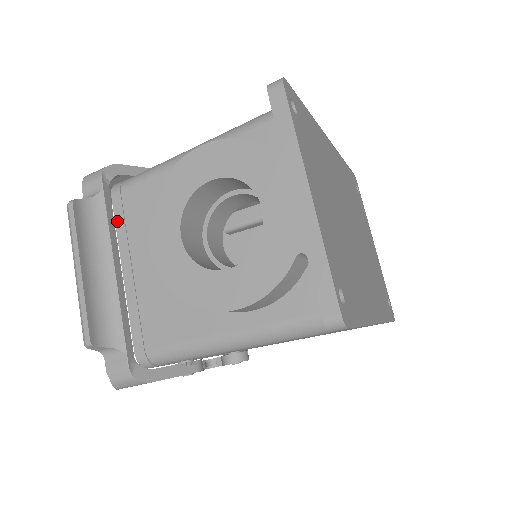
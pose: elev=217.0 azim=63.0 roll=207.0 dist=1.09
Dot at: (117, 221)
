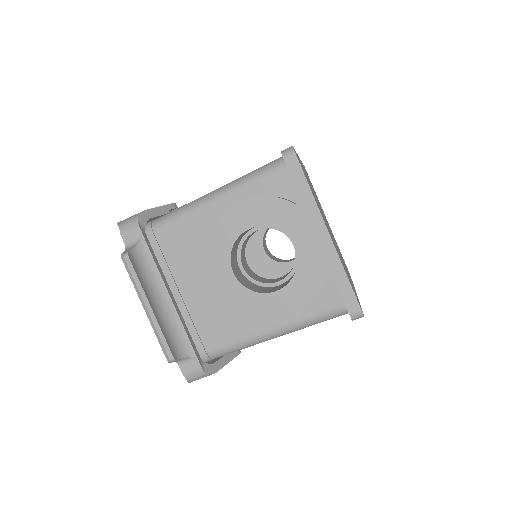
Dot at: occluded
